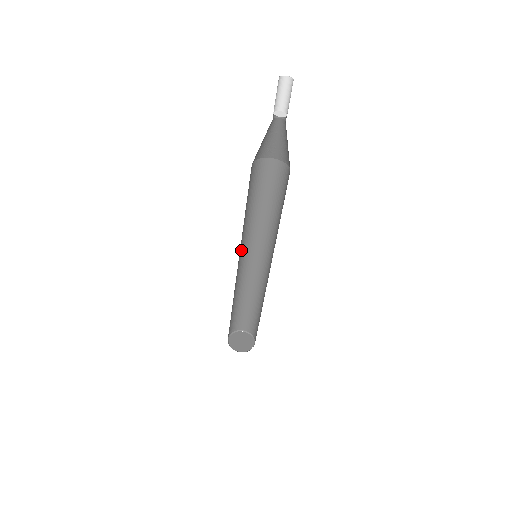
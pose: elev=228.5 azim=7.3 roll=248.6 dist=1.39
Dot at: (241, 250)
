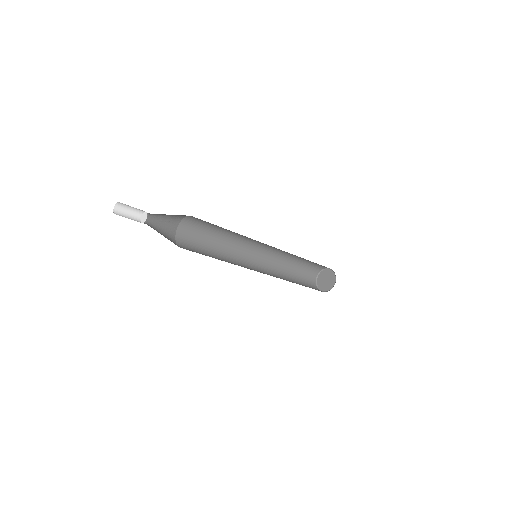
Dot at: (246, 256)
